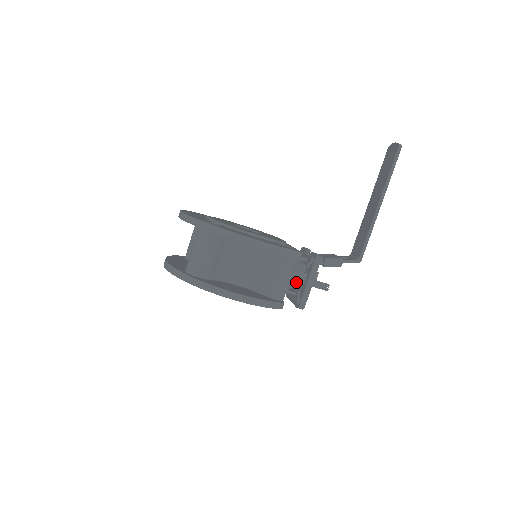
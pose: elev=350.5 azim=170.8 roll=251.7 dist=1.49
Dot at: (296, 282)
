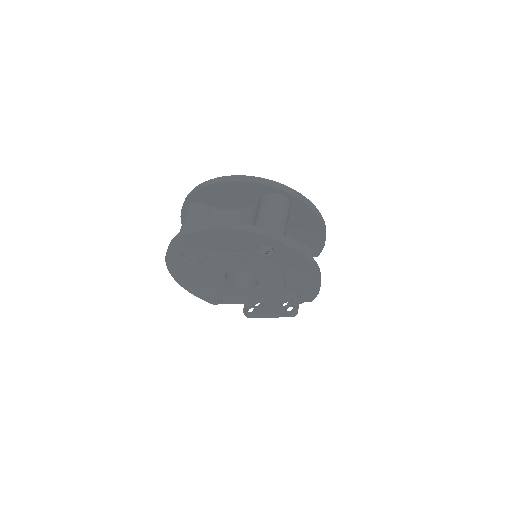
Dot at: occluded
